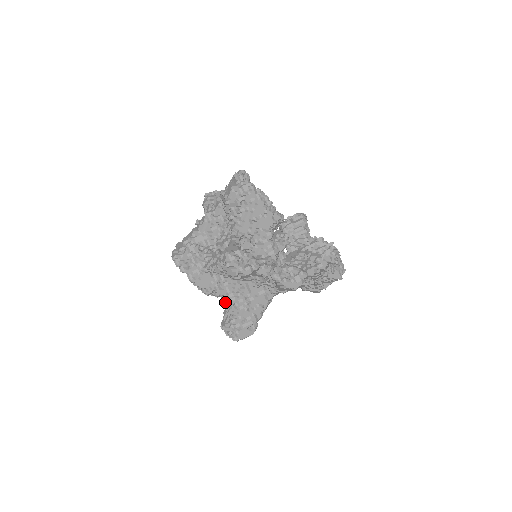
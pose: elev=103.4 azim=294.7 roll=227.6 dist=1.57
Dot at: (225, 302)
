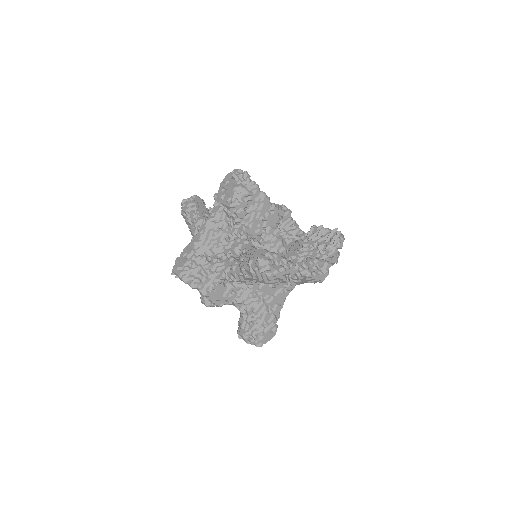
Dot at: (242, 310)
